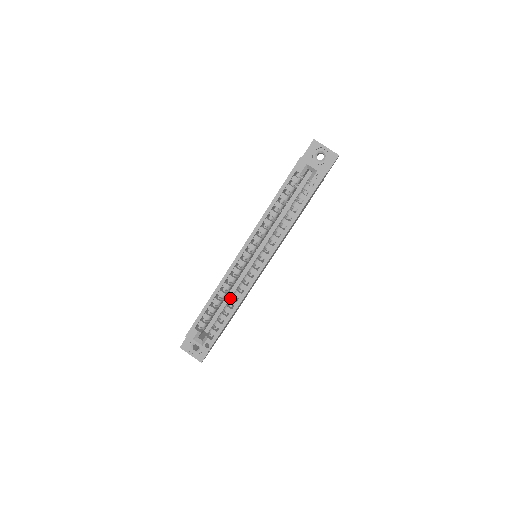
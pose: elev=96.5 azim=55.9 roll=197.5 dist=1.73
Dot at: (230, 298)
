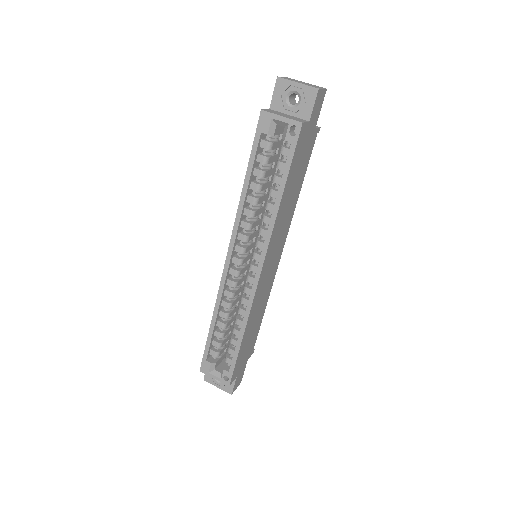
Dot at: occluded
